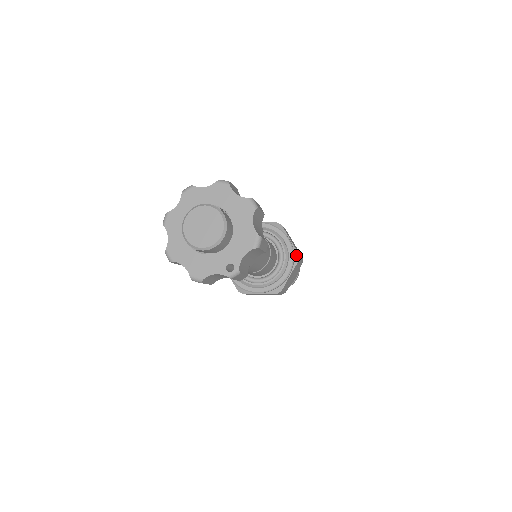
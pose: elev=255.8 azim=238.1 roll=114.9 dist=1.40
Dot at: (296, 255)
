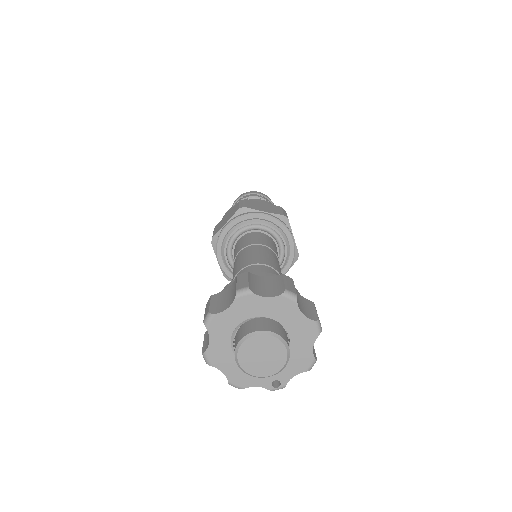
Dot at: (296, 255)
